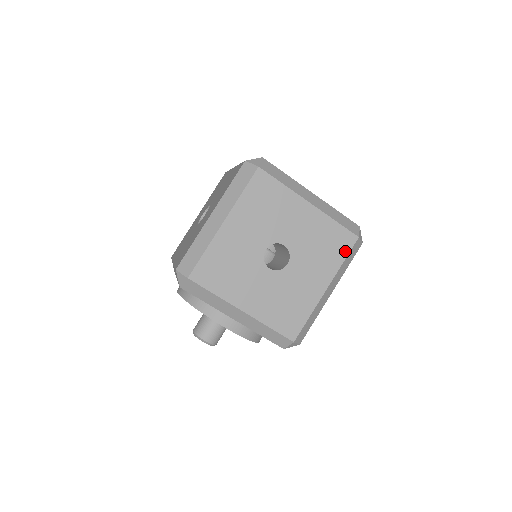
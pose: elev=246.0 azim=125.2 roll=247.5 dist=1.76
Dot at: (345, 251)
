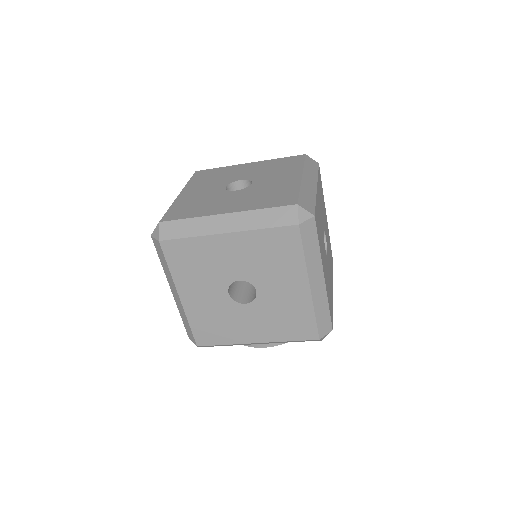
Dot at: (297, 246)
